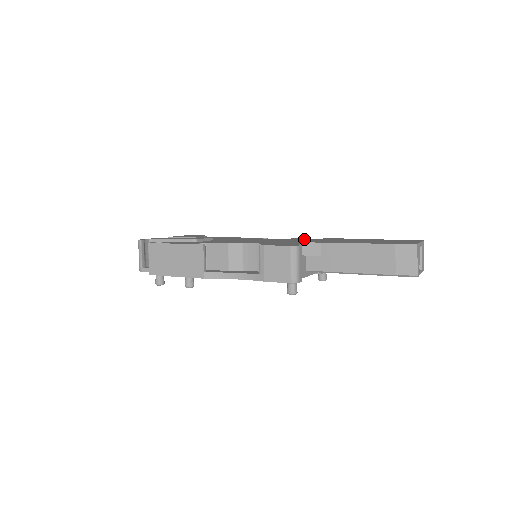
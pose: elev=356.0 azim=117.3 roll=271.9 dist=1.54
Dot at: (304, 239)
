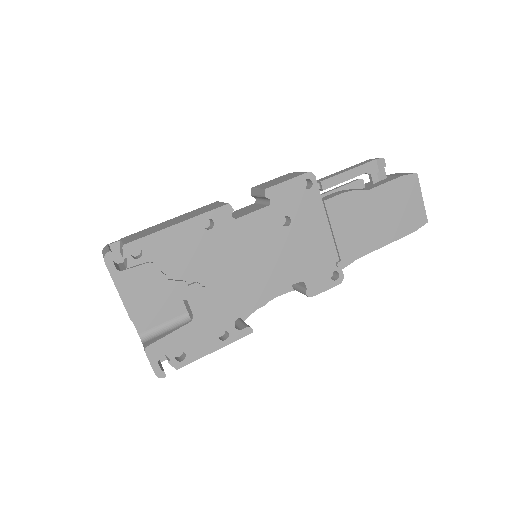
Dot at: (293, 201)
